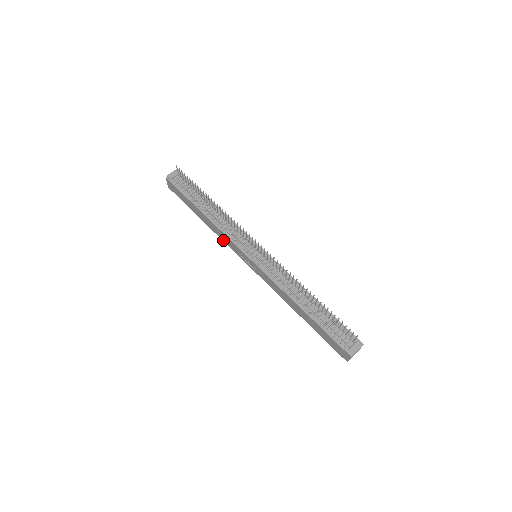
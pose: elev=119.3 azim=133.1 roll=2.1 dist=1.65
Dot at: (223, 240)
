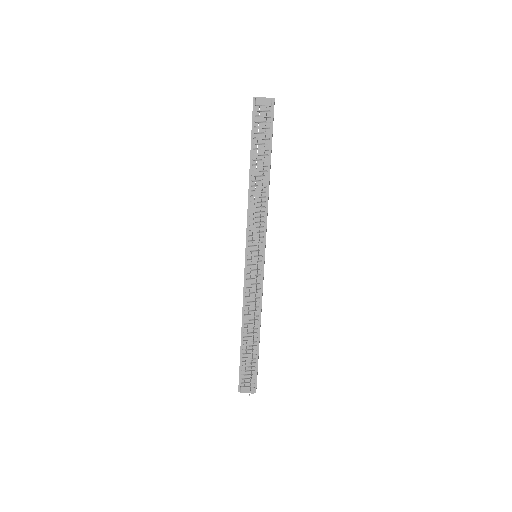
Dot at: occluded
